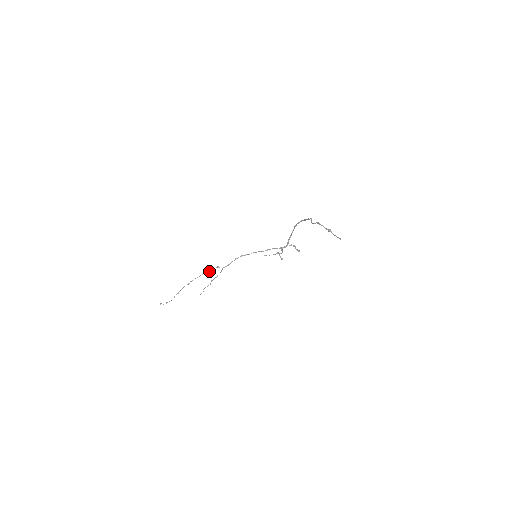
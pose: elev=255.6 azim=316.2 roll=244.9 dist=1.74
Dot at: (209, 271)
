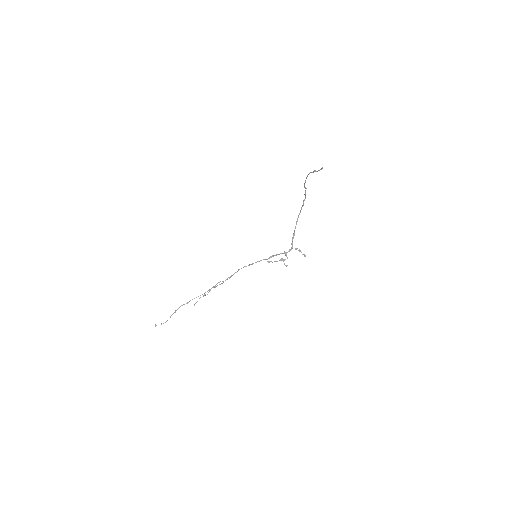
Dot at: (211, 288)
